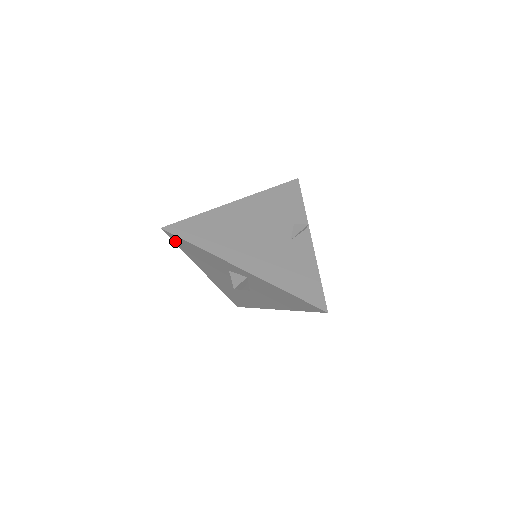
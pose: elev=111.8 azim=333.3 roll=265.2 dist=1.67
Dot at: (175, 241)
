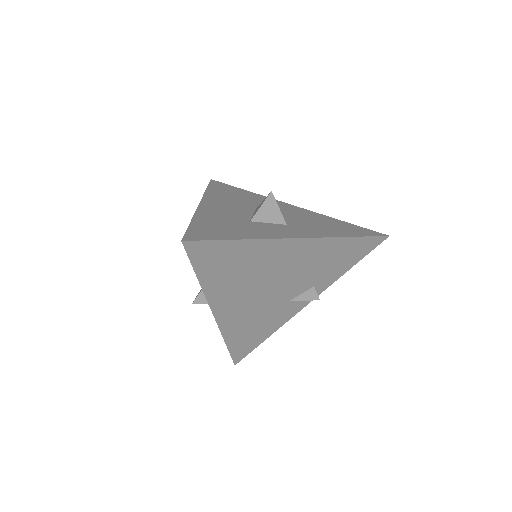
Dot at: occluded
